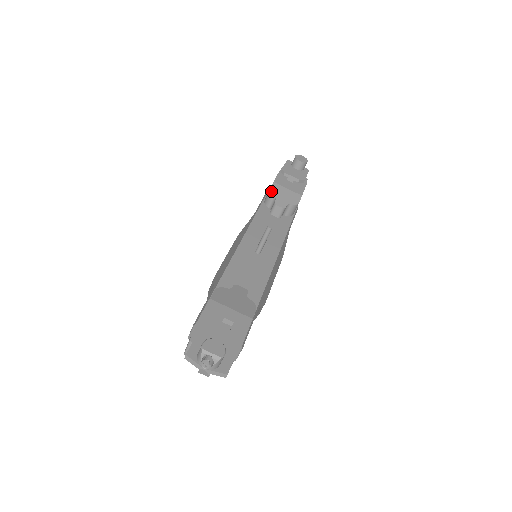
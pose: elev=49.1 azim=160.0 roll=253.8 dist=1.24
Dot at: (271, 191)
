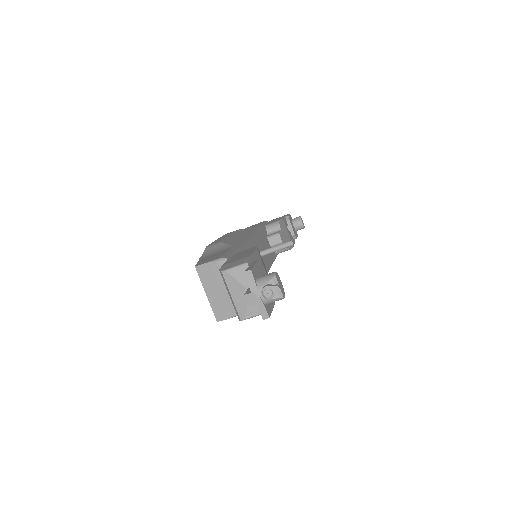
Dot at: (280, 222)
